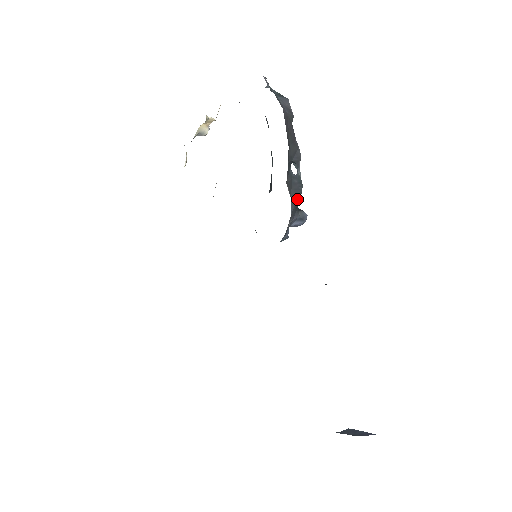
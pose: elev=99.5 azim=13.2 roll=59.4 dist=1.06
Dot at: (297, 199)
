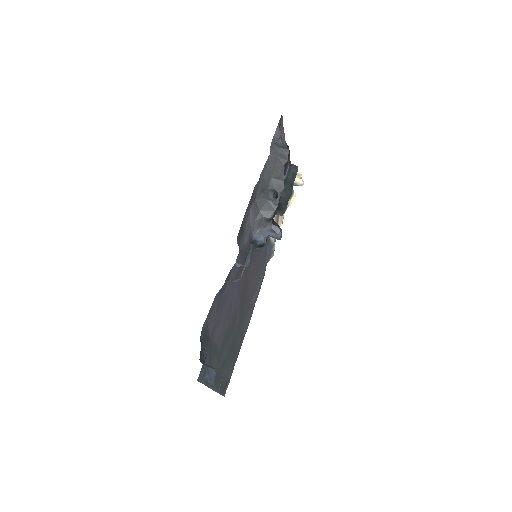
Dot at: (268, 214)
